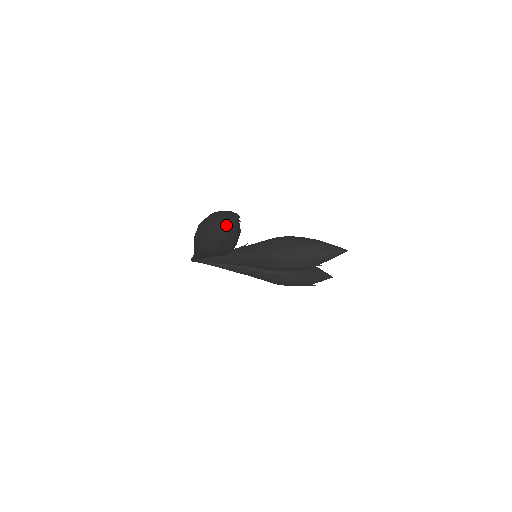
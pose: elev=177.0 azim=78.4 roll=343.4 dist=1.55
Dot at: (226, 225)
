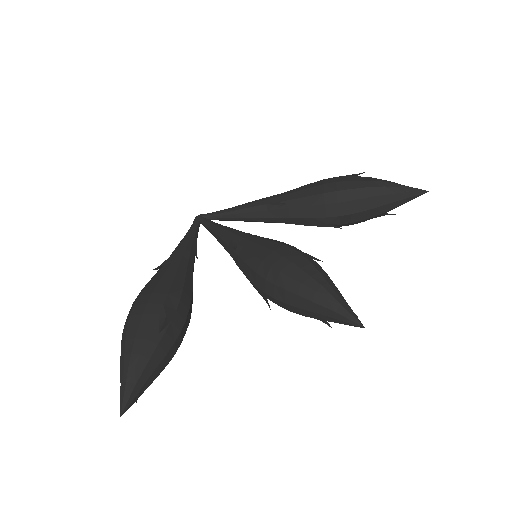
Dot at: occluded
